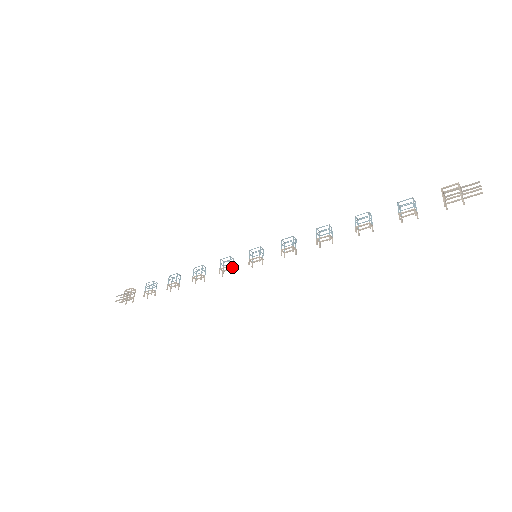
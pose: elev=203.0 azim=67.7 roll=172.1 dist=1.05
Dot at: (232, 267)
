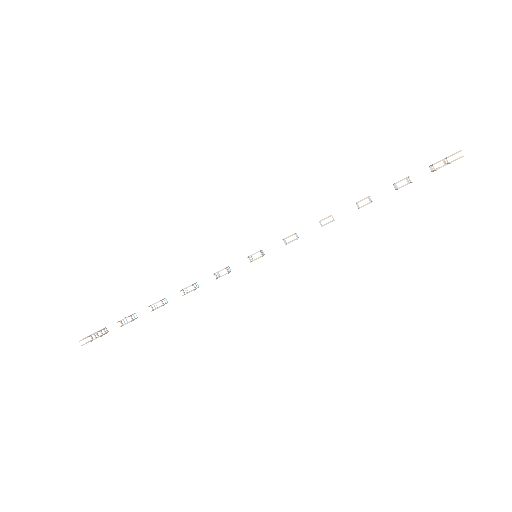
Dot at: (228, 272)
